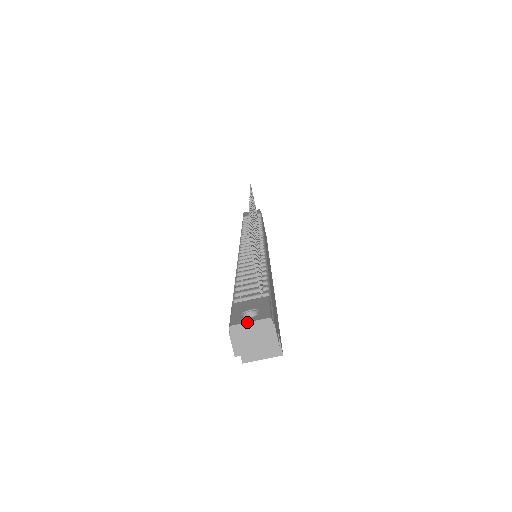
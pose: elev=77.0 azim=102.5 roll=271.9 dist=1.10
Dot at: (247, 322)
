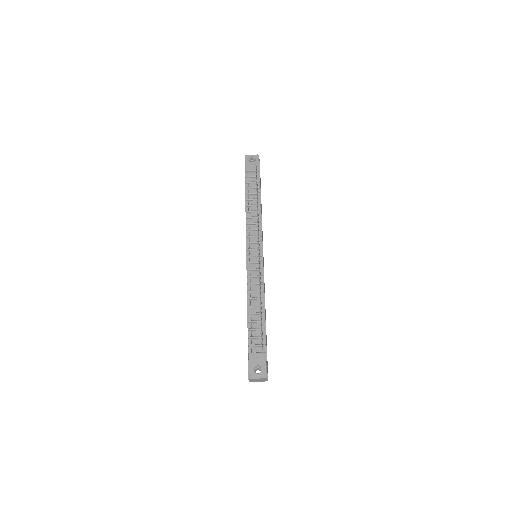
Dot at: (257, 379)
